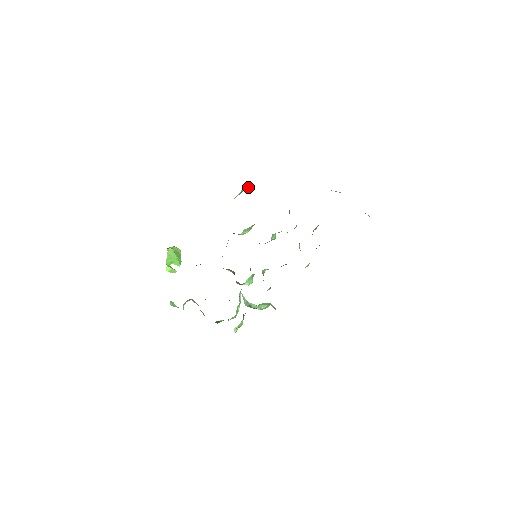
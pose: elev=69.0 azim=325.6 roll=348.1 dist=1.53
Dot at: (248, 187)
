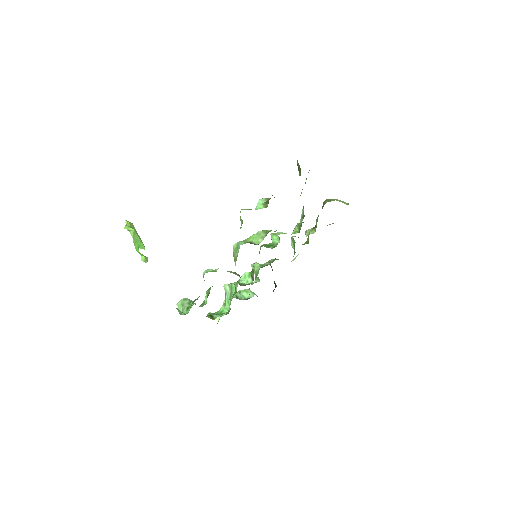
Dot at: (269, 198)
